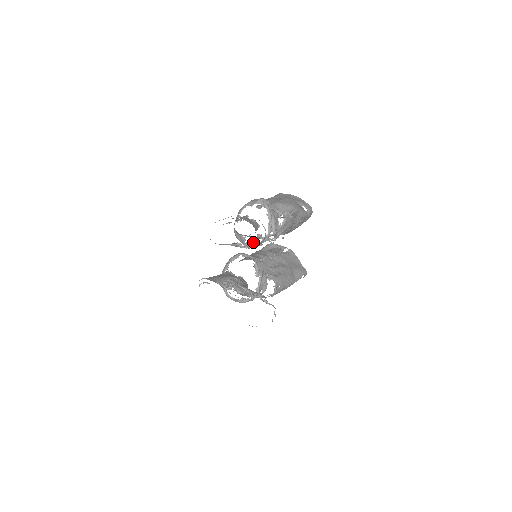
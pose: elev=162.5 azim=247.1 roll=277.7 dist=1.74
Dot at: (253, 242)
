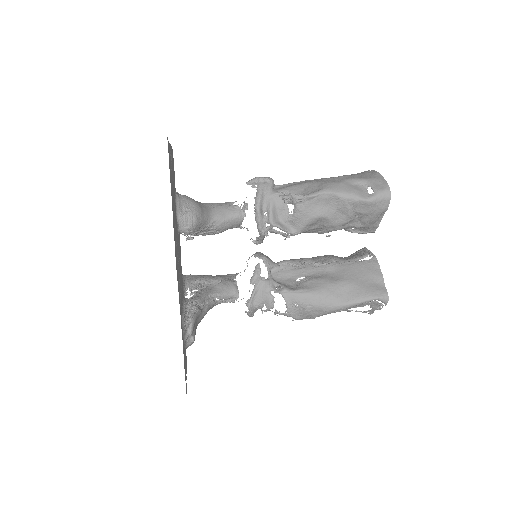
Dot at: occluded
